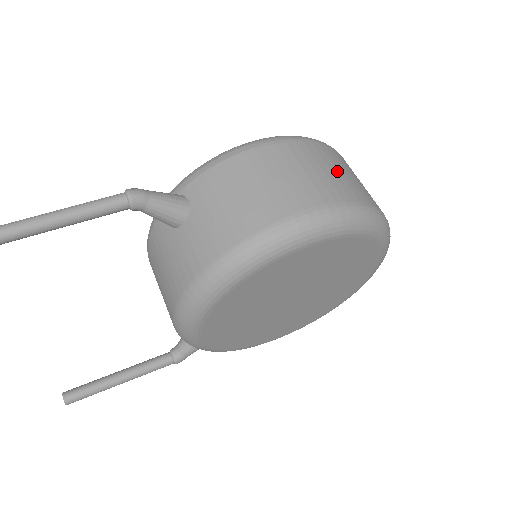
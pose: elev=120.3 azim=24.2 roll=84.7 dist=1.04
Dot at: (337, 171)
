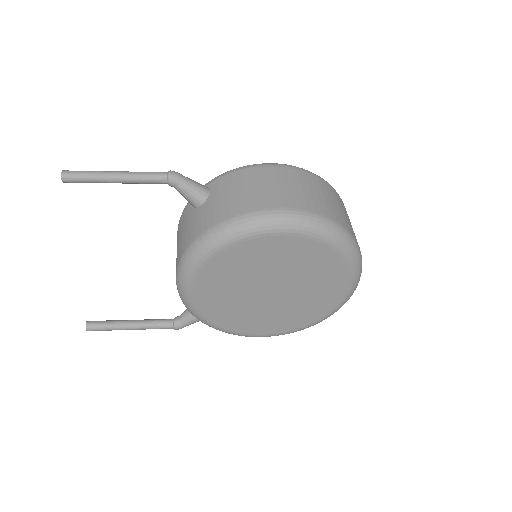
Dot at: (323, 196)
